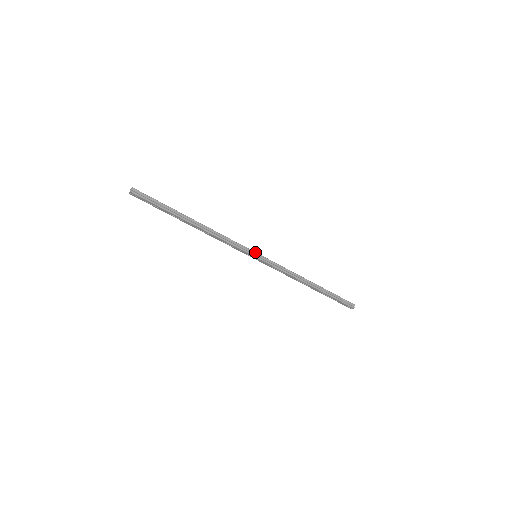
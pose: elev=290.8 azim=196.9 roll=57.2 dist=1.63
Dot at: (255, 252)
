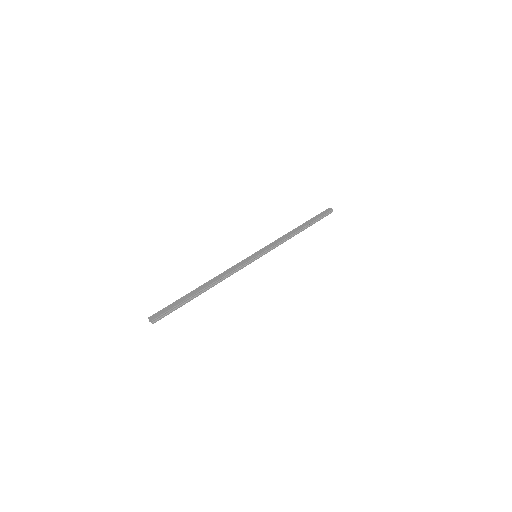
Dot at: (255, 257)
